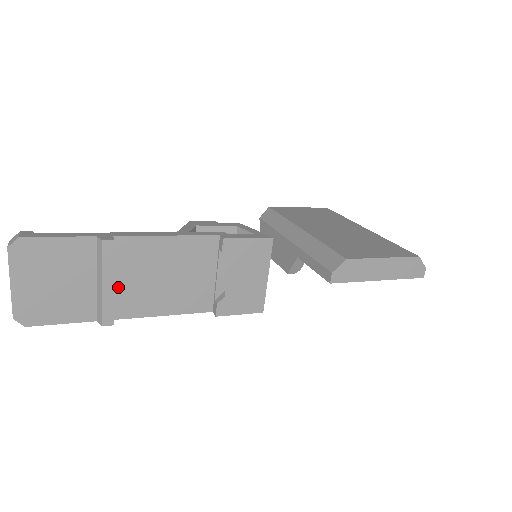
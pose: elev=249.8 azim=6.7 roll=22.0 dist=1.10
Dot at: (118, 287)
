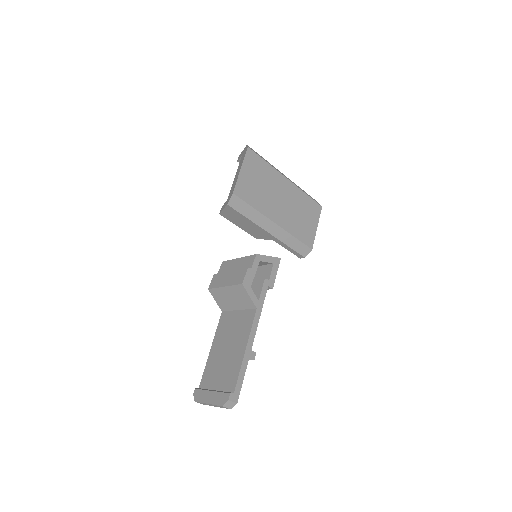
Dot at: occluded
